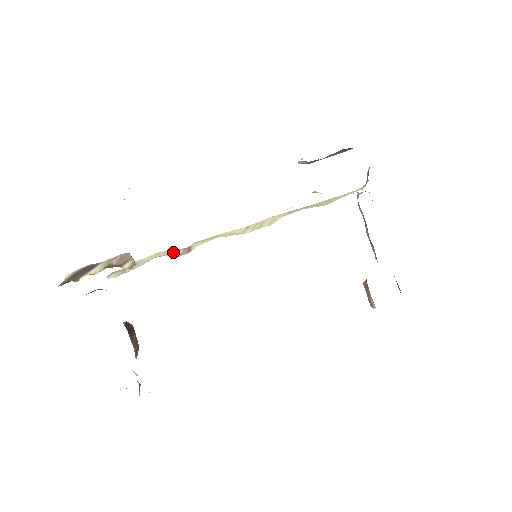
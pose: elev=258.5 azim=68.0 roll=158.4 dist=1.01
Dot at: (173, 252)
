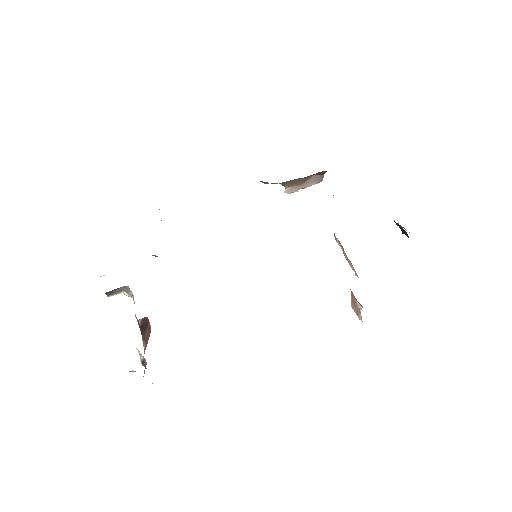
Dot at: occluded
